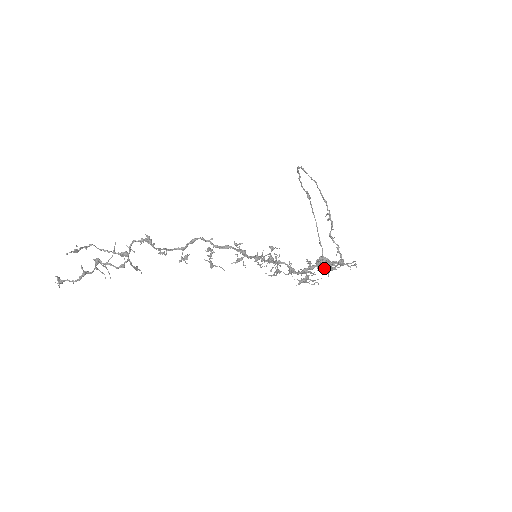
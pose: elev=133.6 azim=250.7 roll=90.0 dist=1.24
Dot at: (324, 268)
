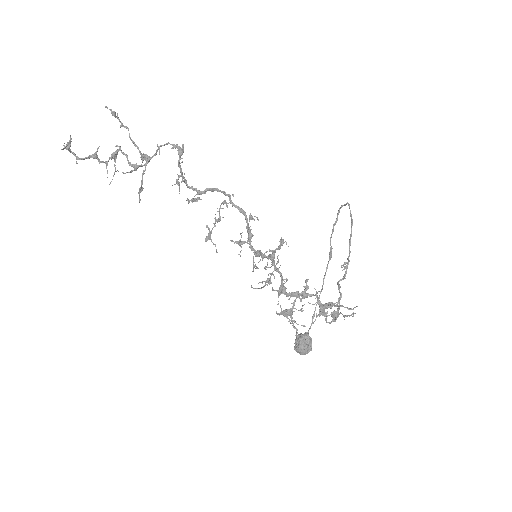
Dot at: (303, 345)
